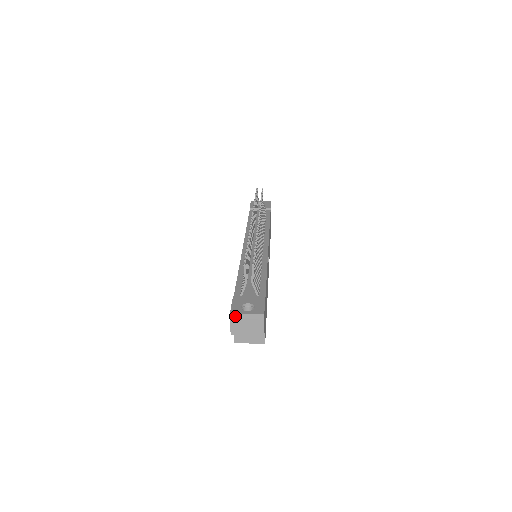
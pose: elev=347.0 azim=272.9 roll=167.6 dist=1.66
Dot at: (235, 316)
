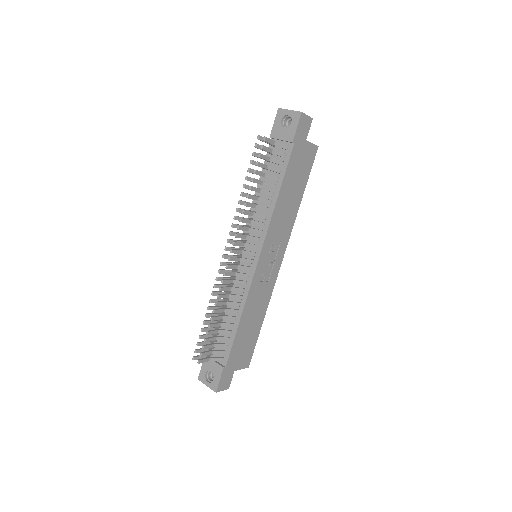
Dot at: (202, 381)
